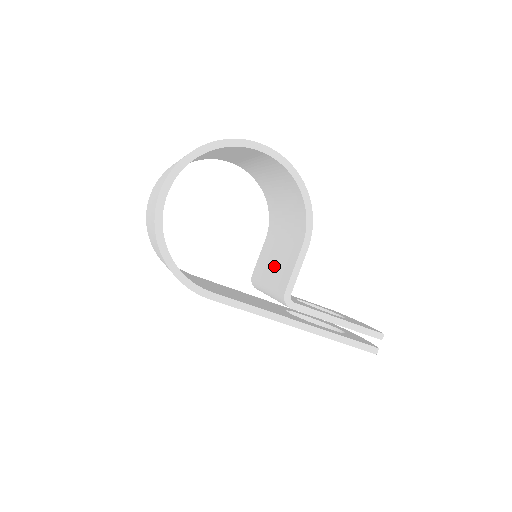
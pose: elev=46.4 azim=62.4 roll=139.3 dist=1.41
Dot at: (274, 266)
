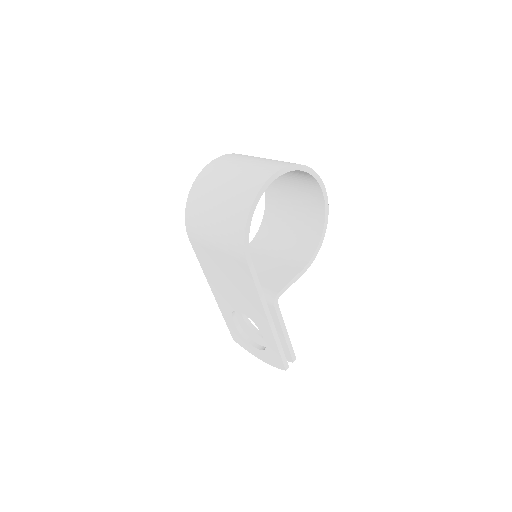
Dot at: (261, 271)
